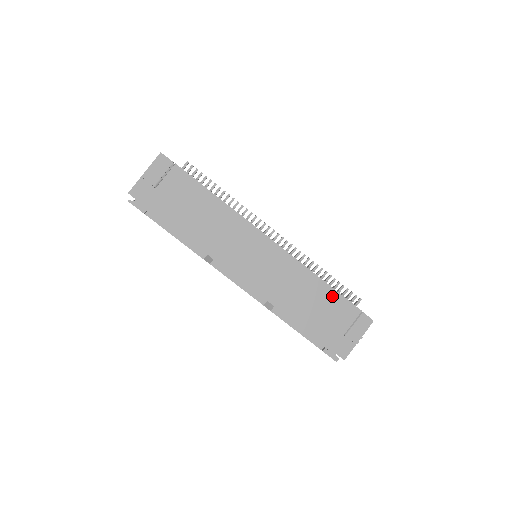
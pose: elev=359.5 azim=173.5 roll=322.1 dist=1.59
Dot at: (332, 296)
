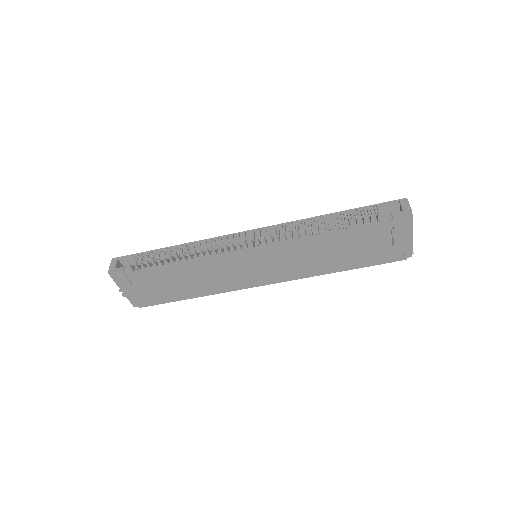
Dot at: (349, 235)
